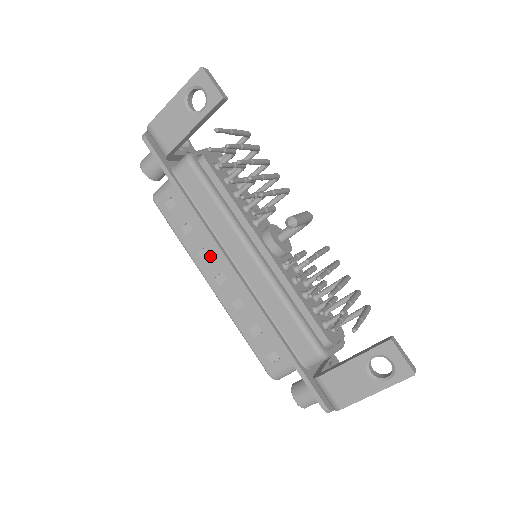
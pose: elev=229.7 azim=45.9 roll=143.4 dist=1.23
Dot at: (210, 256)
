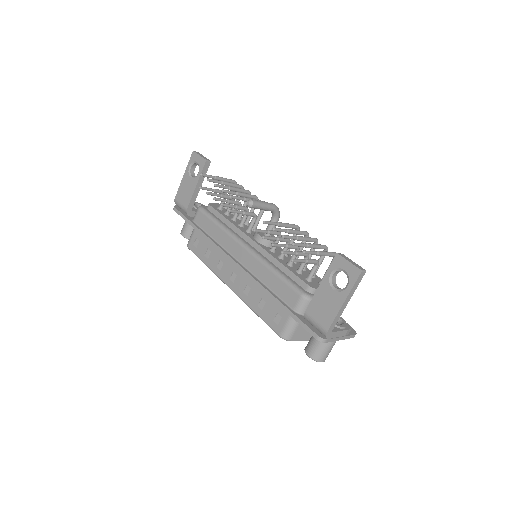
Dot at: (223, 265)
